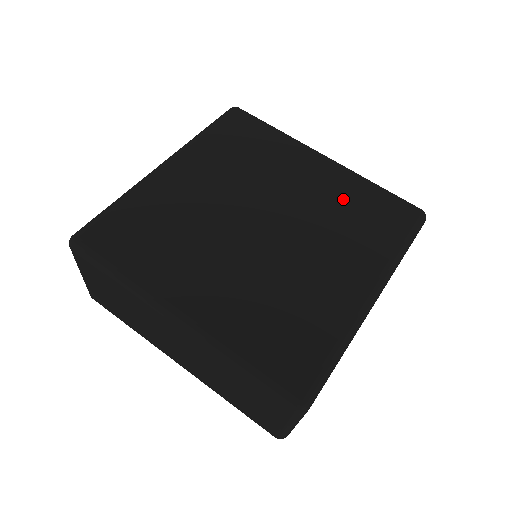
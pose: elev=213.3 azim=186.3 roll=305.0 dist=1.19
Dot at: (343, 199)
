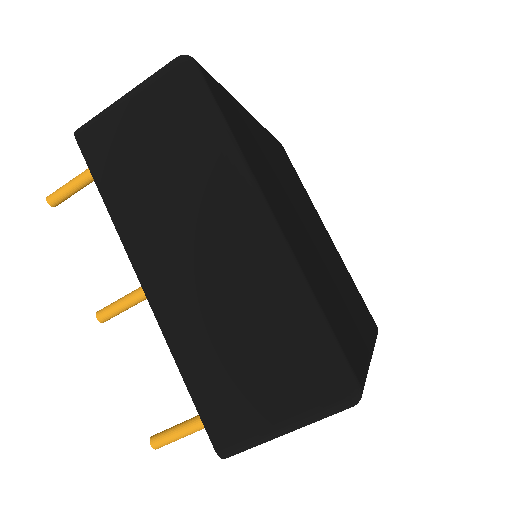
Dot at: (344, 270)
